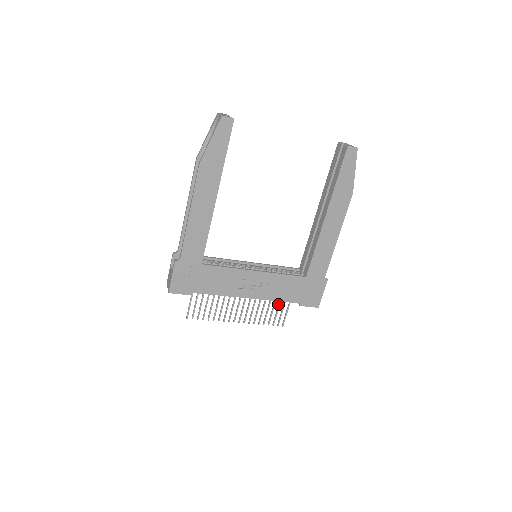
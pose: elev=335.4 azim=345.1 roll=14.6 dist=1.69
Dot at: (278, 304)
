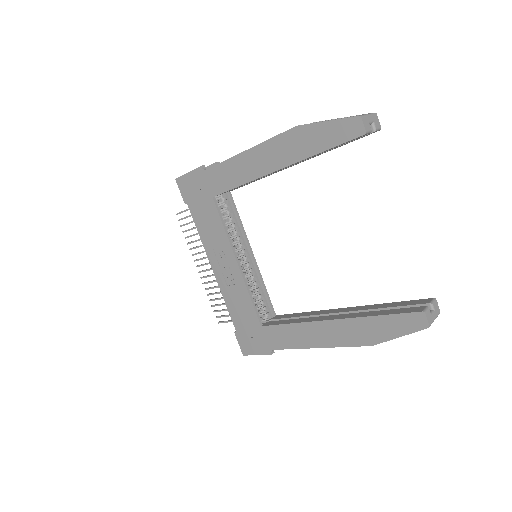
Dot at: occluded
